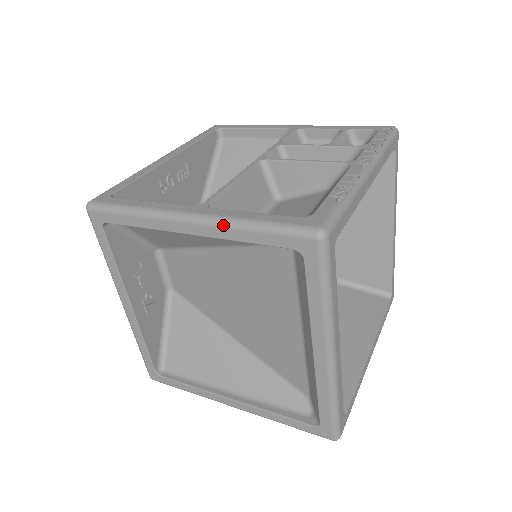
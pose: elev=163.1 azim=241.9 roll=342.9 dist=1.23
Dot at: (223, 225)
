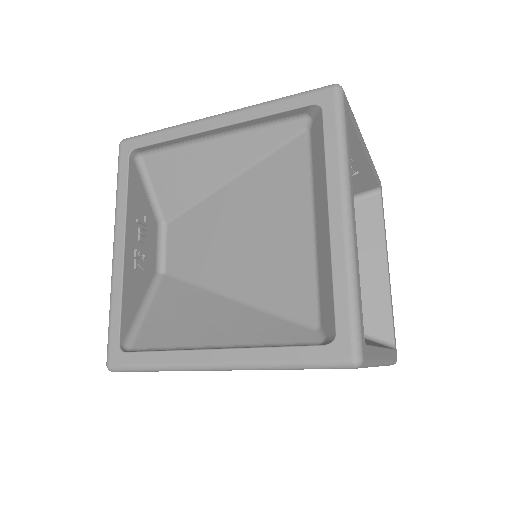
Dot at: (251, 107)
